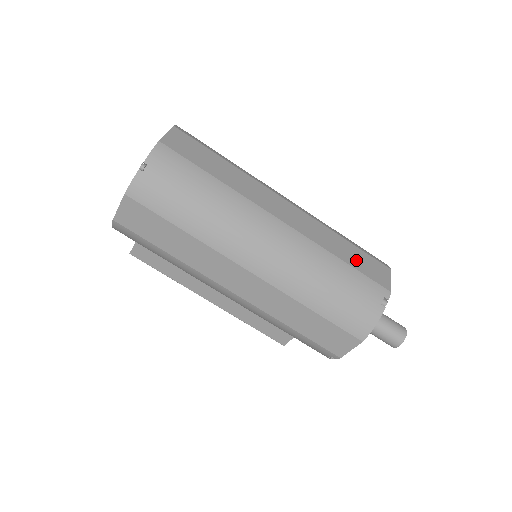
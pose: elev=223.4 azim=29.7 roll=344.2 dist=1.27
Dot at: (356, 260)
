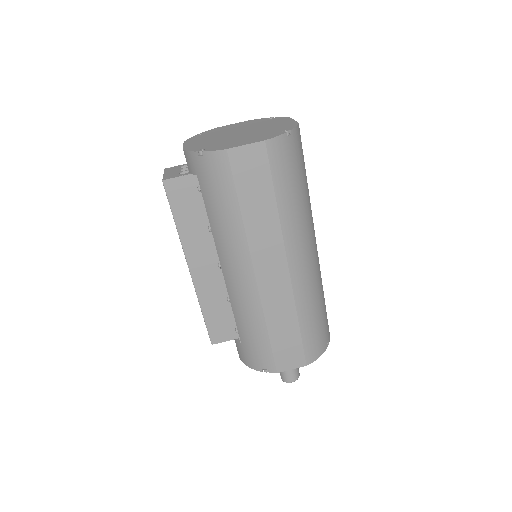
Dot at: occluded
